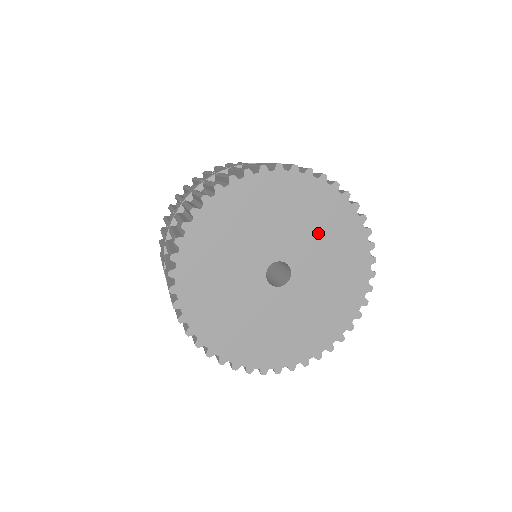
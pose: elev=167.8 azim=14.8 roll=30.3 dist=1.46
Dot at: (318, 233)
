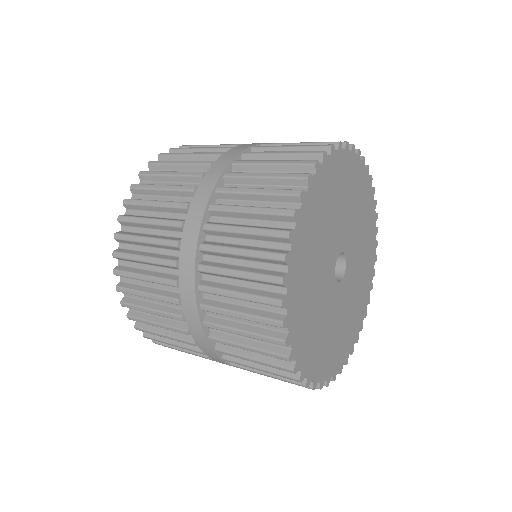
Dot at: (338, 205)
